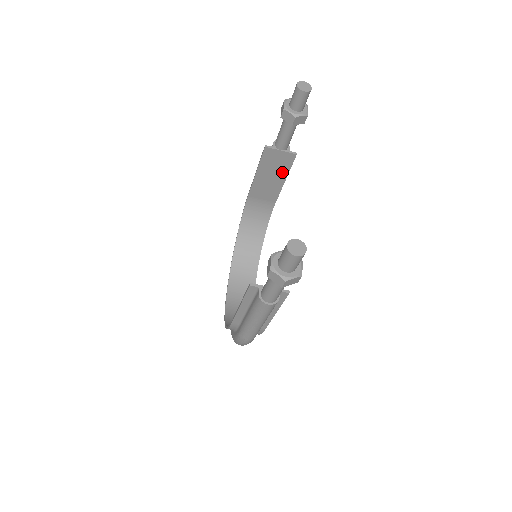
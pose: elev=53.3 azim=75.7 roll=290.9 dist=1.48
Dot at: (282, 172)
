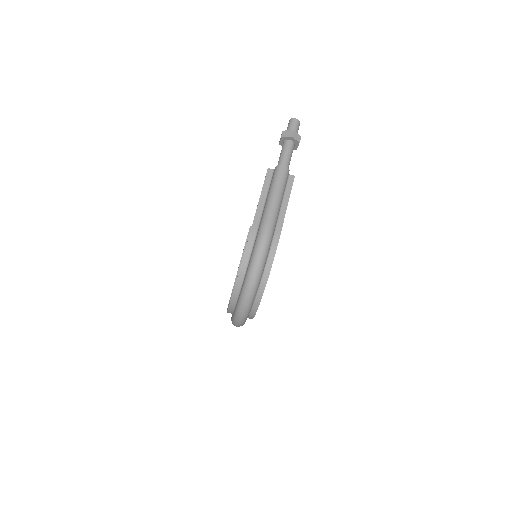
Dot at: occluded
